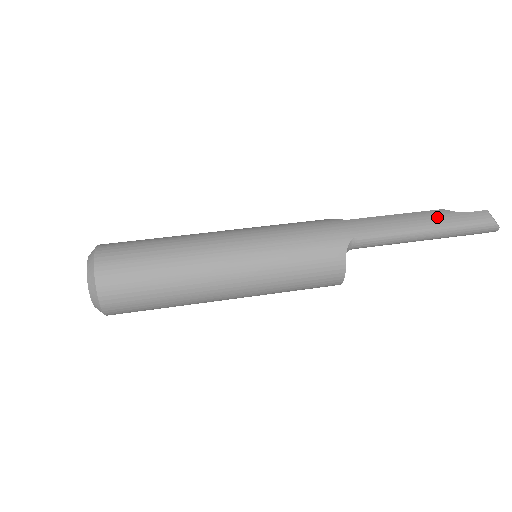
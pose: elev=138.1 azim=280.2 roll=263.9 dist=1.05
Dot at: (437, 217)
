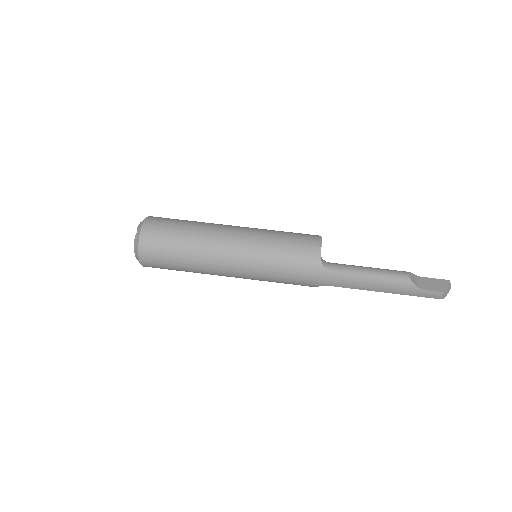
Dot at: (398, 288)
